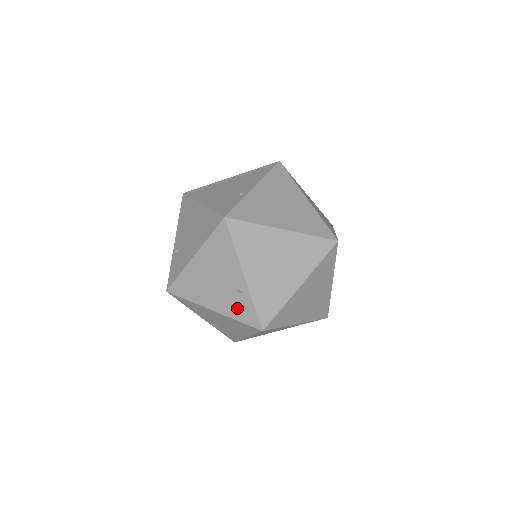
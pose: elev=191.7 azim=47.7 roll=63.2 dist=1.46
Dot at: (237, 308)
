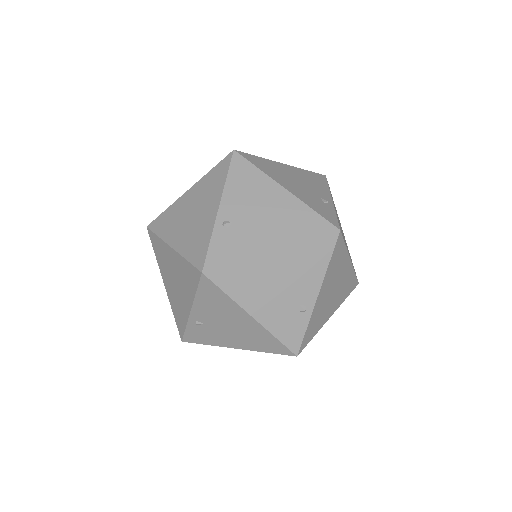
Dot at: (286, 325)
